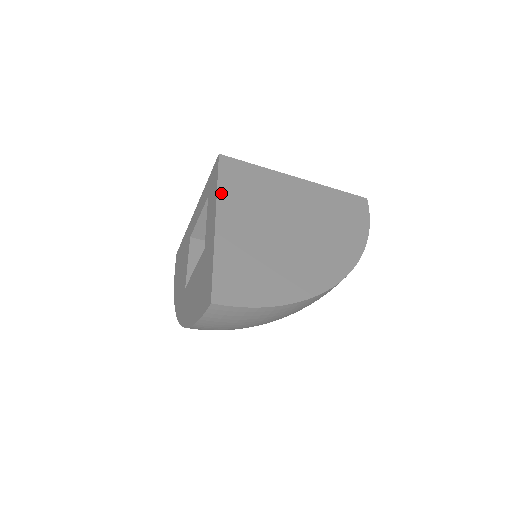
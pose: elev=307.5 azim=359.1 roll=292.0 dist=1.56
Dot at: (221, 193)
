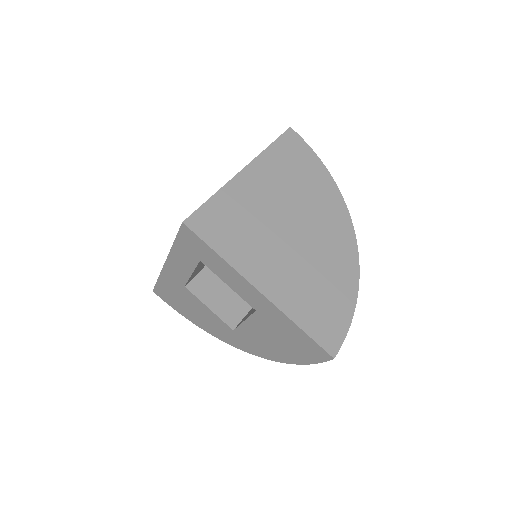
Dot at: (232, 262)
